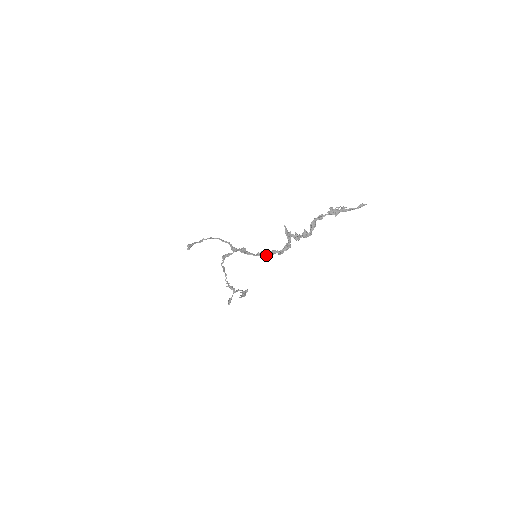
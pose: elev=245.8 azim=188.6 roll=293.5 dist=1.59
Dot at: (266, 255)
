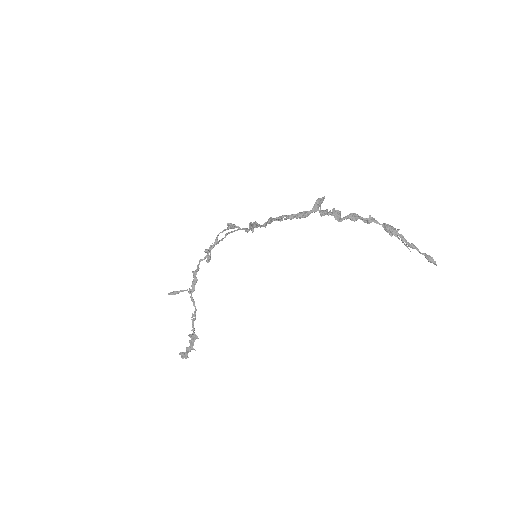
Dot at: (272, 219)
